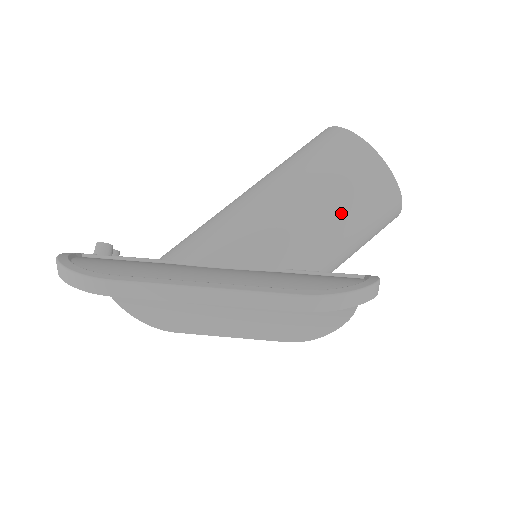
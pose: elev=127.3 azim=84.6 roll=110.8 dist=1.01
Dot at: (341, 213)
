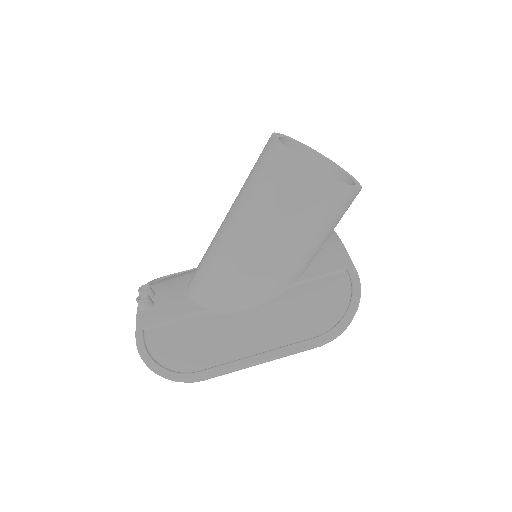
Dot at: (319, 236)
